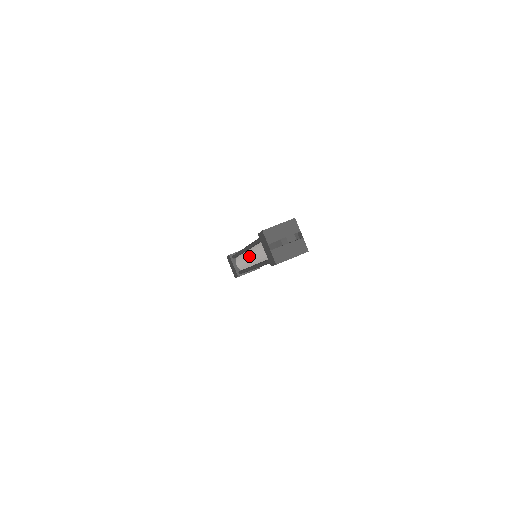
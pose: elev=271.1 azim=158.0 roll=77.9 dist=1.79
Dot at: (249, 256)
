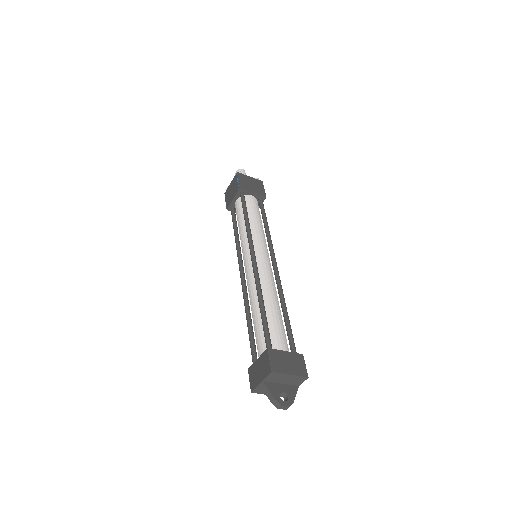
Dot at: (249, 269)
